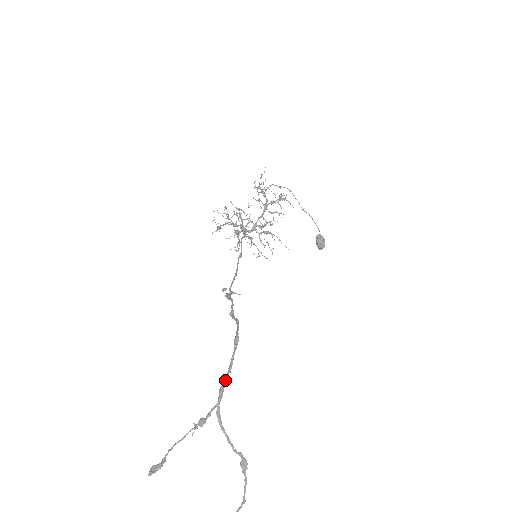
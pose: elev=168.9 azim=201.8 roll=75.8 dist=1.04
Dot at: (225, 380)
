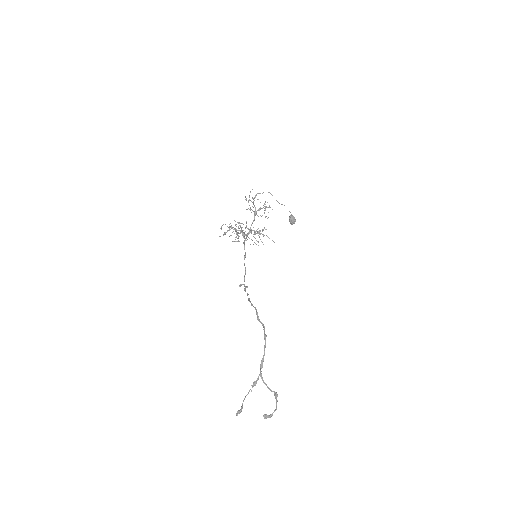
Dot at: (263, 360)
